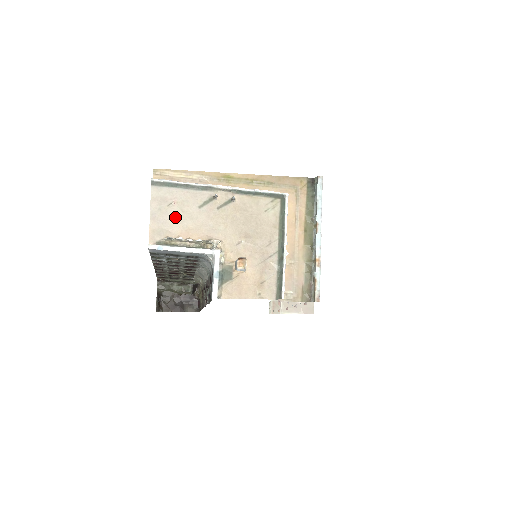
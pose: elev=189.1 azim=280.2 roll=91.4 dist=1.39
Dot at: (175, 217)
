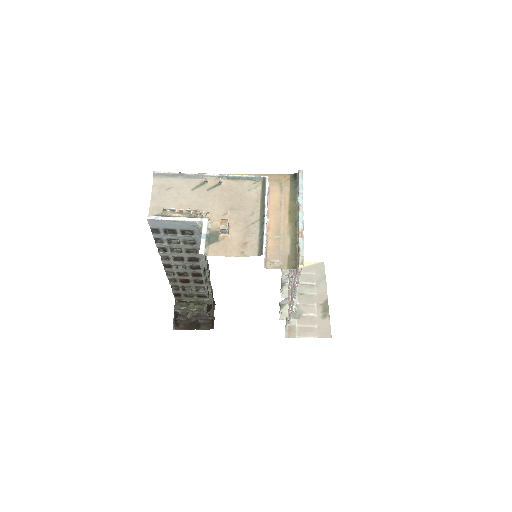
Dot at: (171, 197)
